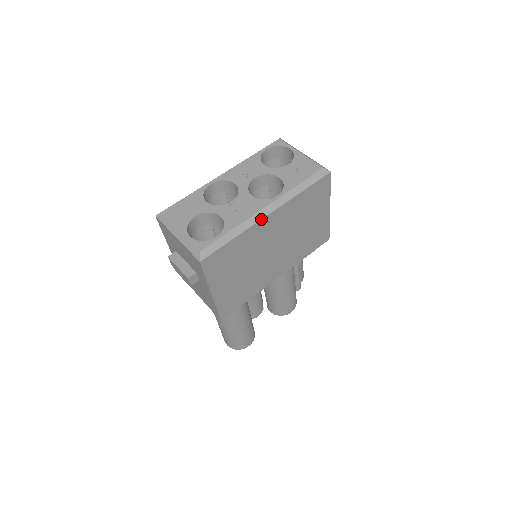
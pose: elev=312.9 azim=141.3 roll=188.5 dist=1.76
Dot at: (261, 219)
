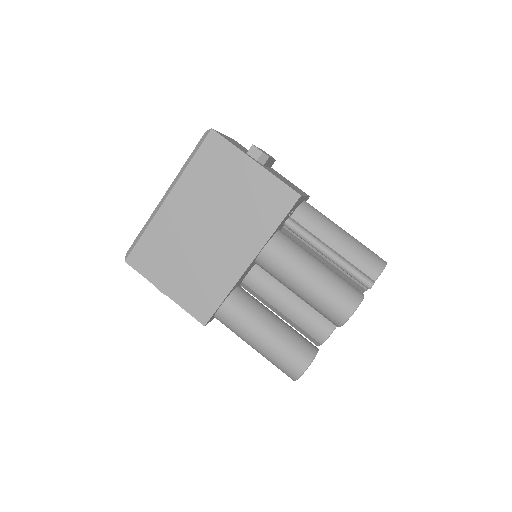
Dot at: (161, 205)
